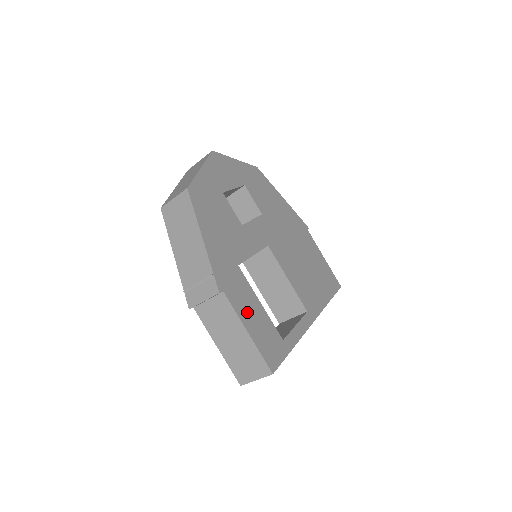
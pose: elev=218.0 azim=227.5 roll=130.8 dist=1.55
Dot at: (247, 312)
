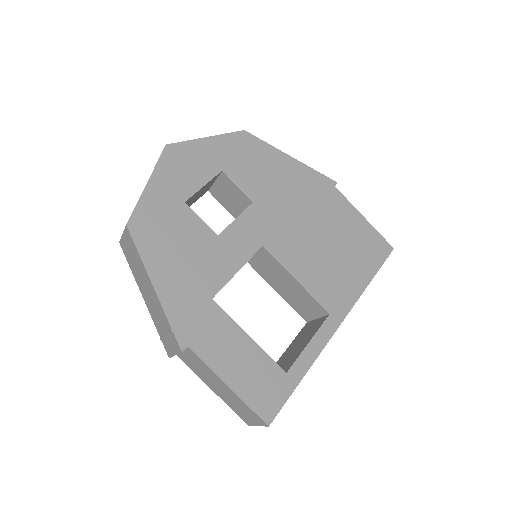
Dot at: (227, 359)
